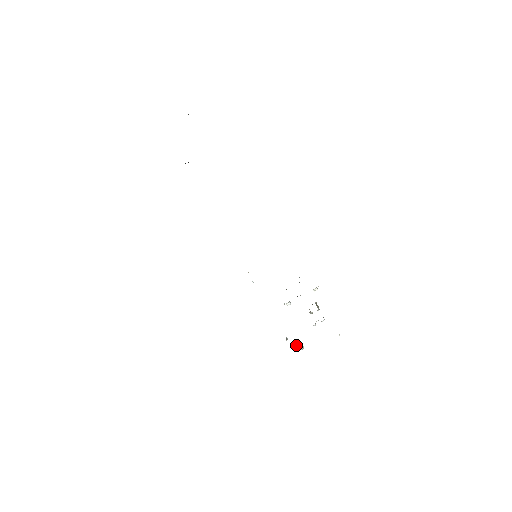
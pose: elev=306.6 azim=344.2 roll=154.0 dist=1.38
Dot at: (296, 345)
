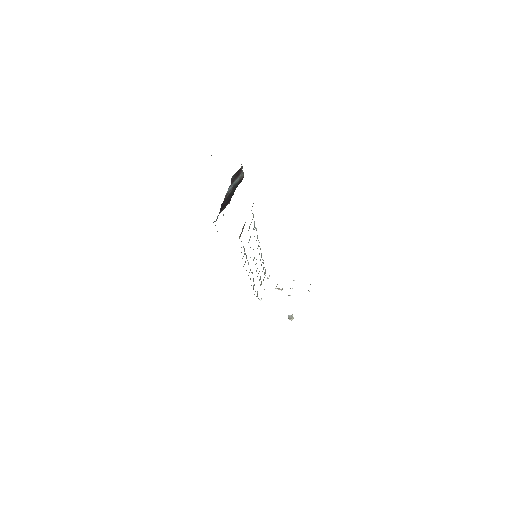
Dot at: (292, 315)
